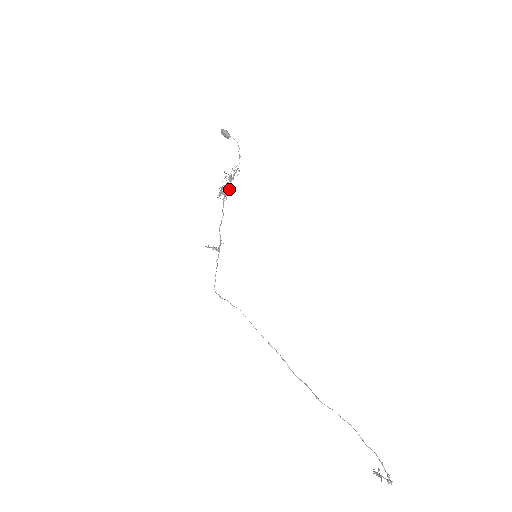
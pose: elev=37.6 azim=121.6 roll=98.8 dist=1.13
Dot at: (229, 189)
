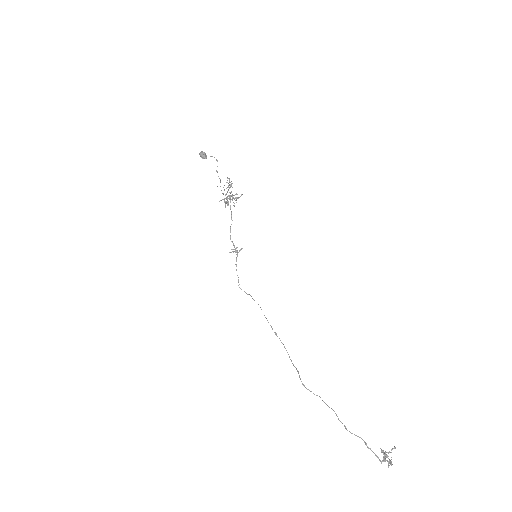
Dot at: (233, 195)
